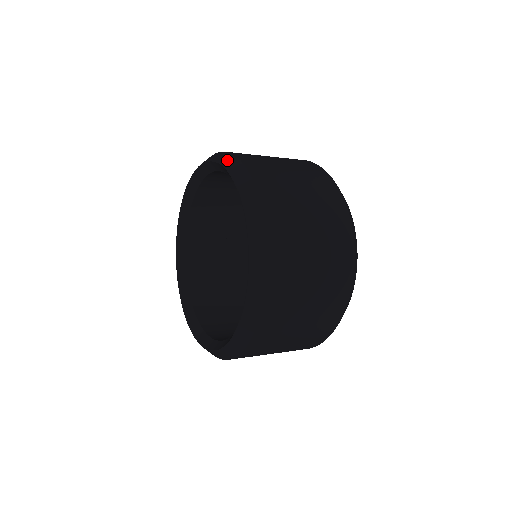
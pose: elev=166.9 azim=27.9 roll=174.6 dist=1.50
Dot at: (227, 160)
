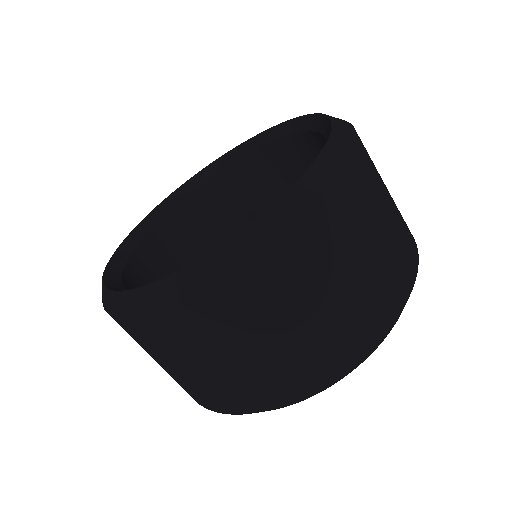
Dot at: (343, 129)
